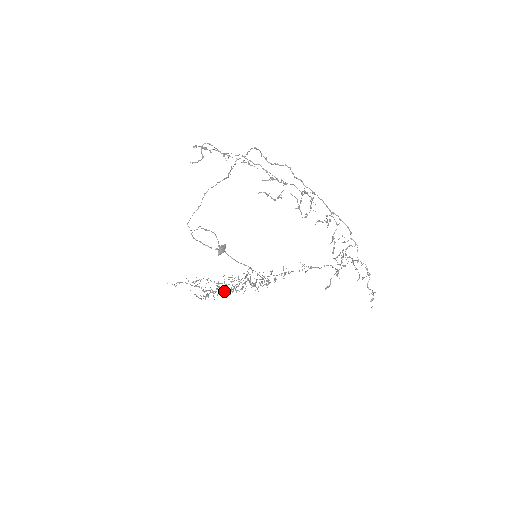
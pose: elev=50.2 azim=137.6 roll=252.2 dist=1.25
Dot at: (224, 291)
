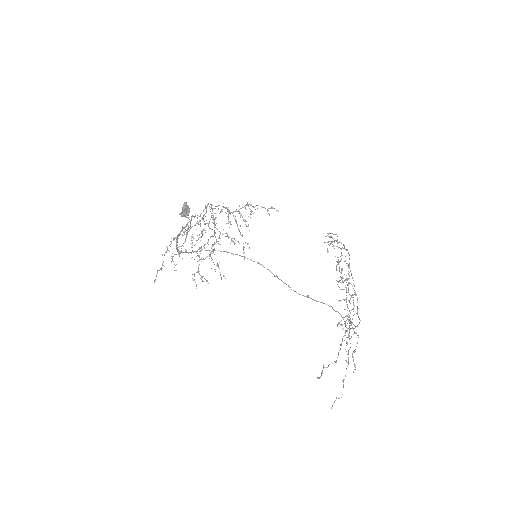
Dot at: occluded
